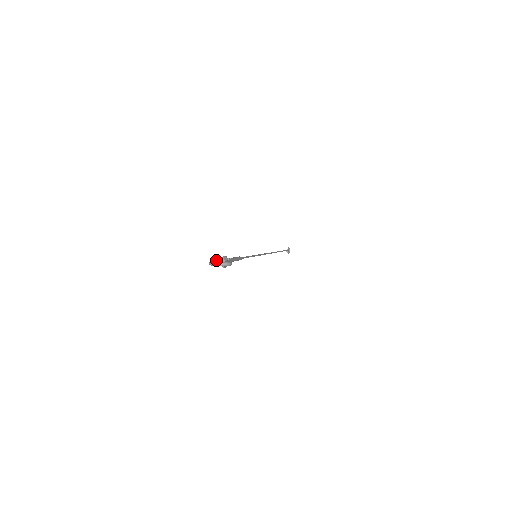
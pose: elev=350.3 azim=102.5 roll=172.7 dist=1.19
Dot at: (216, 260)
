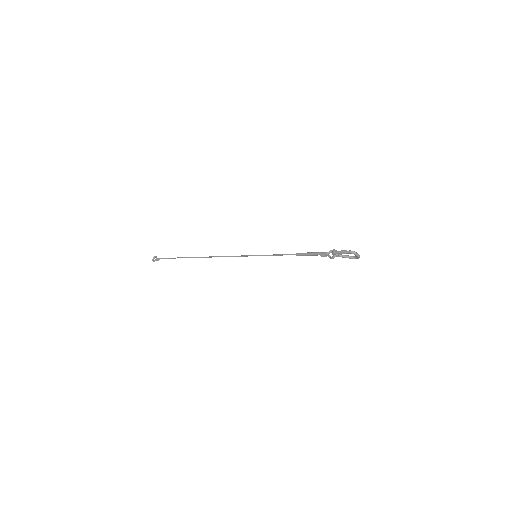
Dot at: (344, 251)
